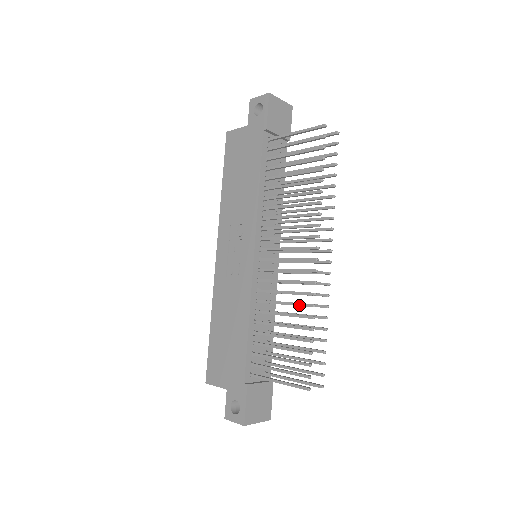
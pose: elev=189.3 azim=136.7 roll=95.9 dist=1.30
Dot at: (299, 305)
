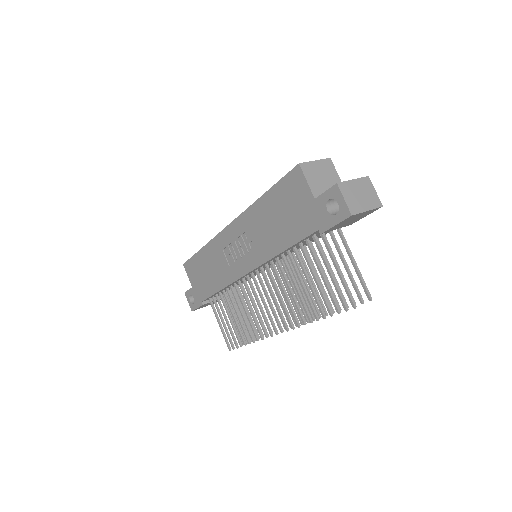
Dot at: occluded
